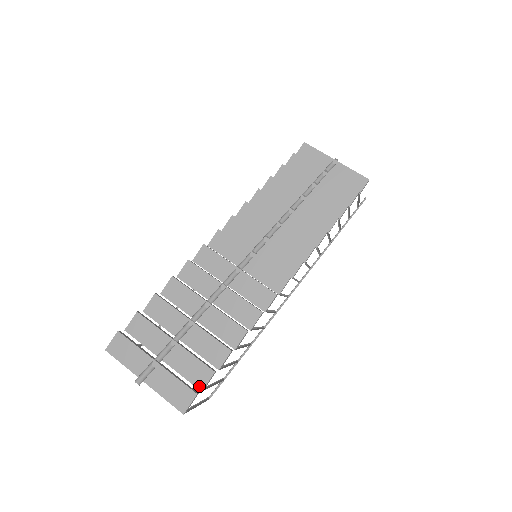
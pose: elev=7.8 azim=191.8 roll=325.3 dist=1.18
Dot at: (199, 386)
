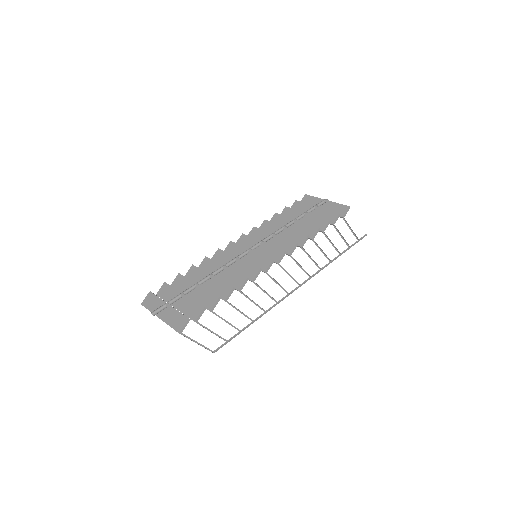
Dot at: (194, 319)
